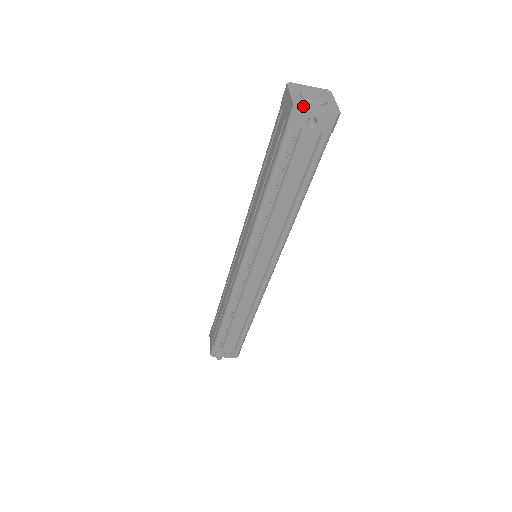
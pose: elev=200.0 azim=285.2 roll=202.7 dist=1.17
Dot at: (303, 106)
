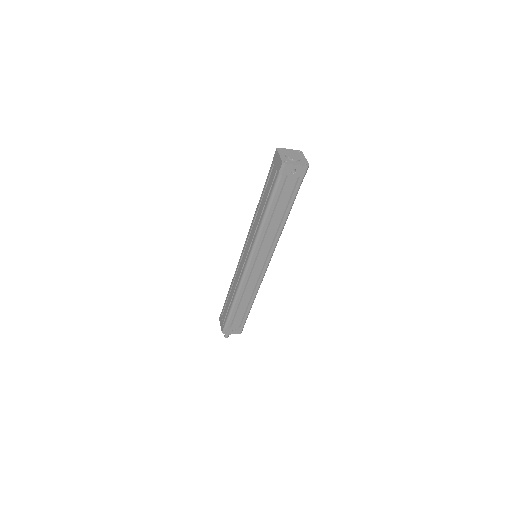
Dot at: (288, 163)
